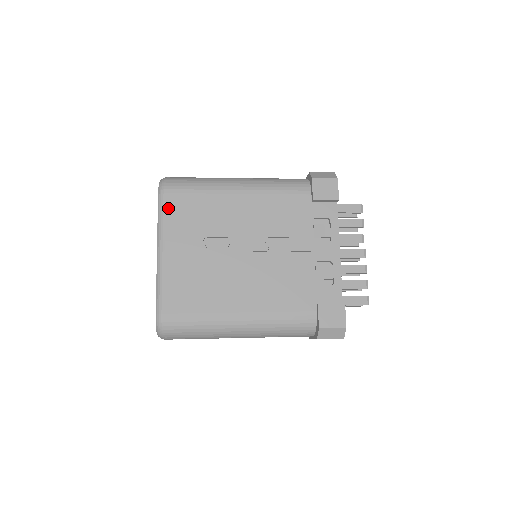
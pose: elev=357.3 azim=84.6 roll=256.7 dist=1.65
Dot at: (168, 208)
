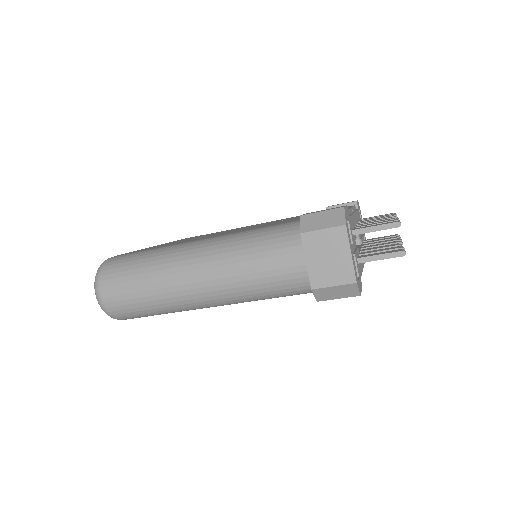
Dot at: (177, 240)
